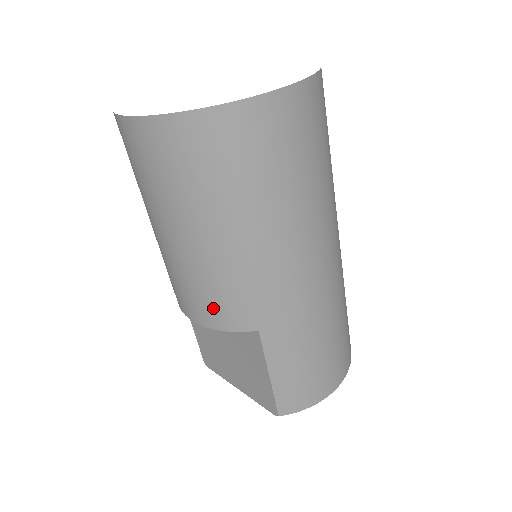
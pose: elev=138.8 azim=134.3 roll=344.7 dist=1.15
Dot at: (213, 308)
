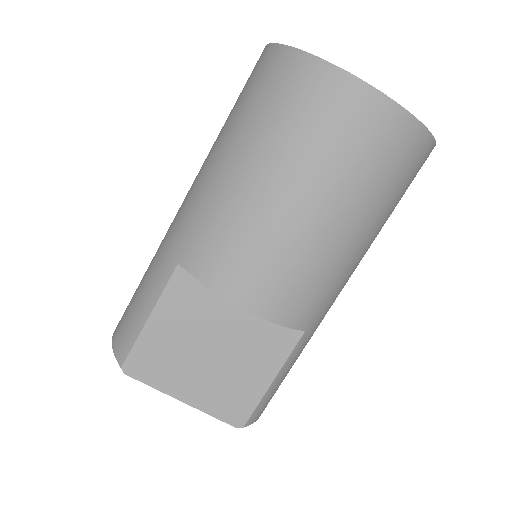
Dot at: (294, 299)
